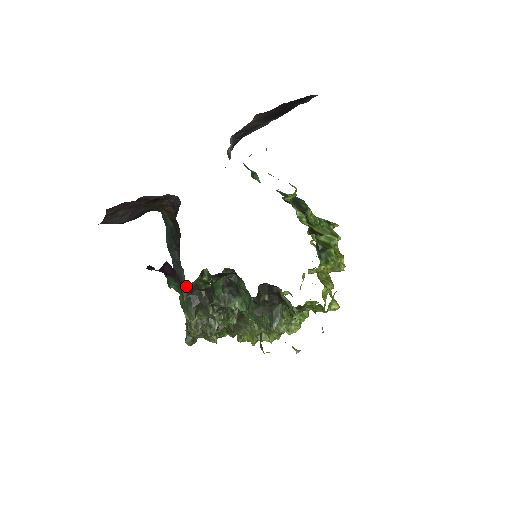
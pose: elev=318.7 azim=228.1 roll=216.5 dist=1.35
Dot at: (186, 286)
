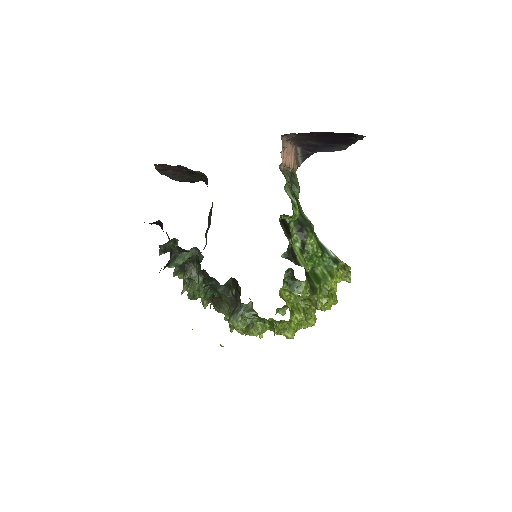
Dot at: occluded
